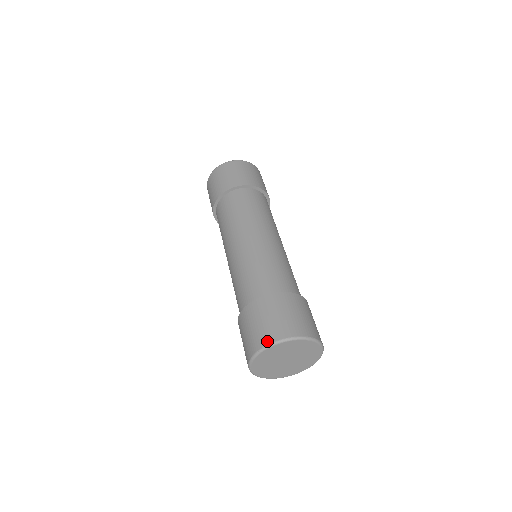
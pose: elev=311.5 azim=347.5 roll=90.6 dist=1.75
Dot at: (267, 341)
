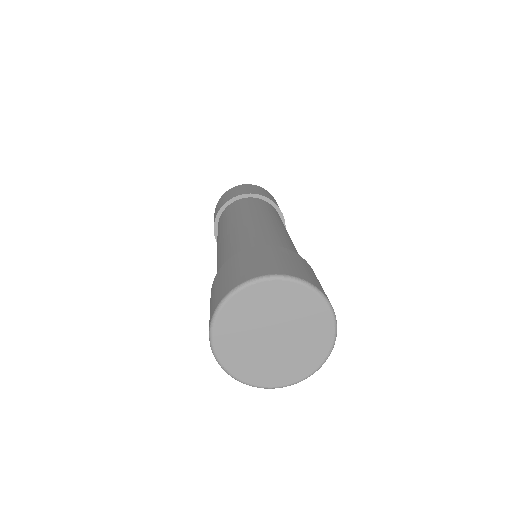
Dot at: occluded
